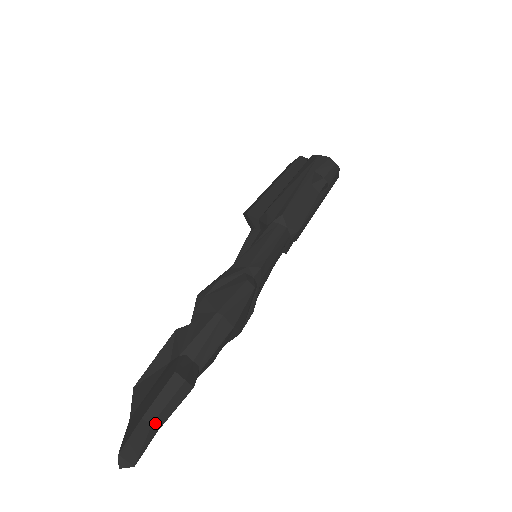
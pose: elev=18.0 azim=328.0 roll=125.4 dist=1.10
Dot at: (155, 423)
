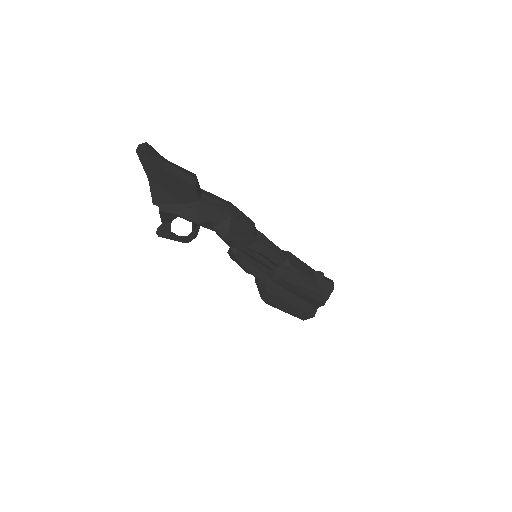
Dot at: (168, 165)
